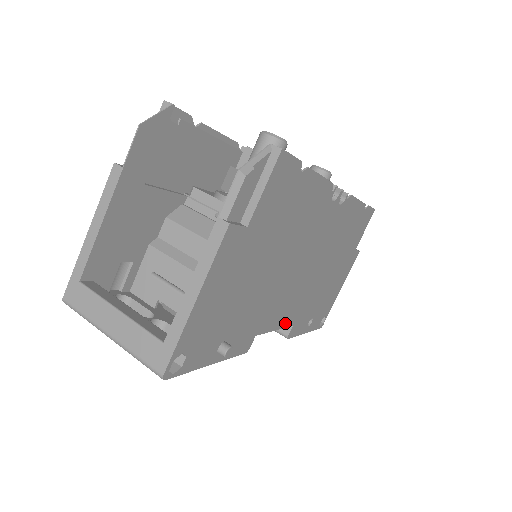
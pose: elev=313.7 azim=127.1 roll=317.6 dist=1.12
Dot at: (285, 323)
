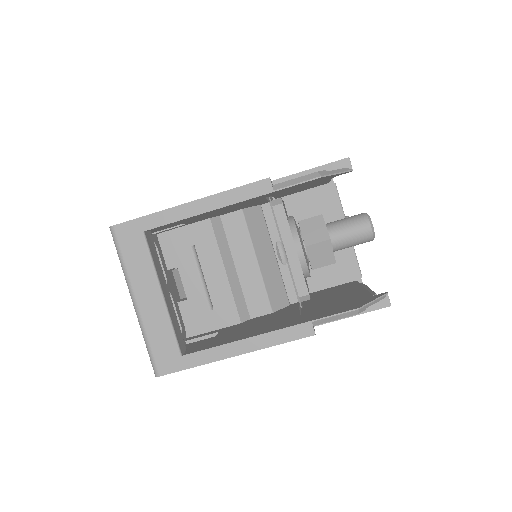
Dot at: occluded
